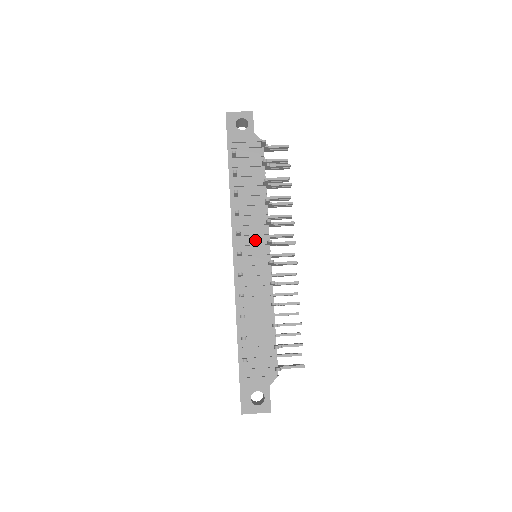
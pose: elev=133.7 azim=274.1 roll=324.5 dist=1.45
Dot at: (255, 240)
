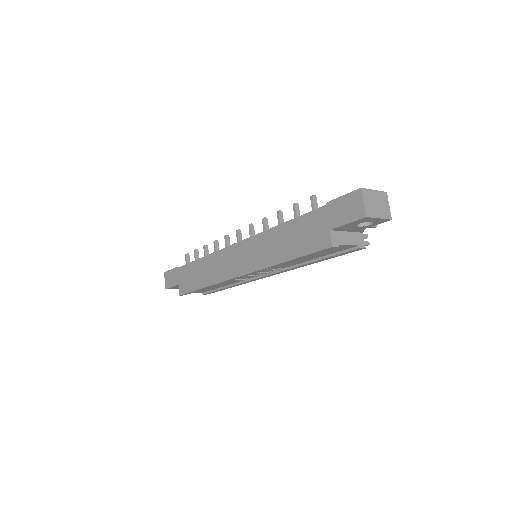
Dot at: occluded
